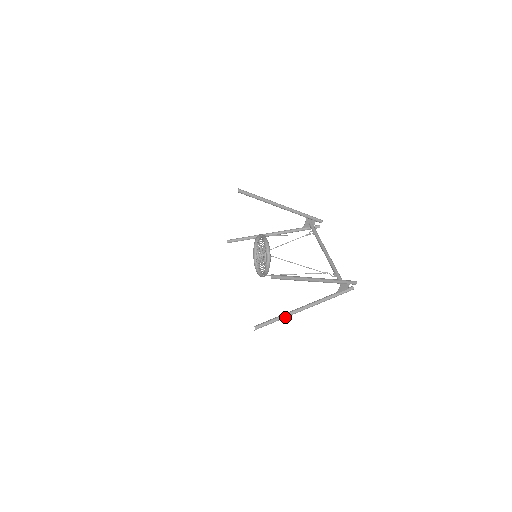
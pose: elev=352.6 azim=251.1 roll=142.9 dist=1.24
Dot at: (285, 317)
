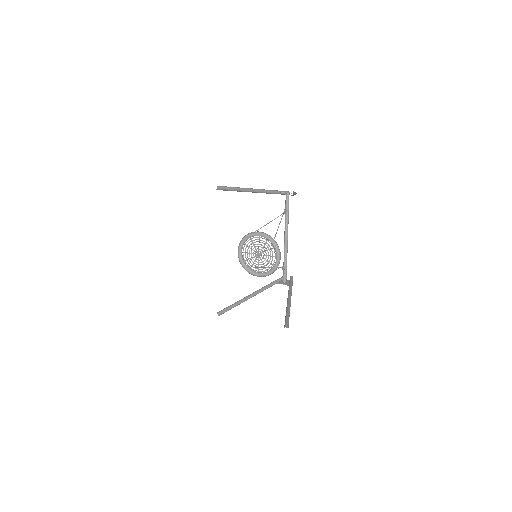
Dot at: (239, 304)
